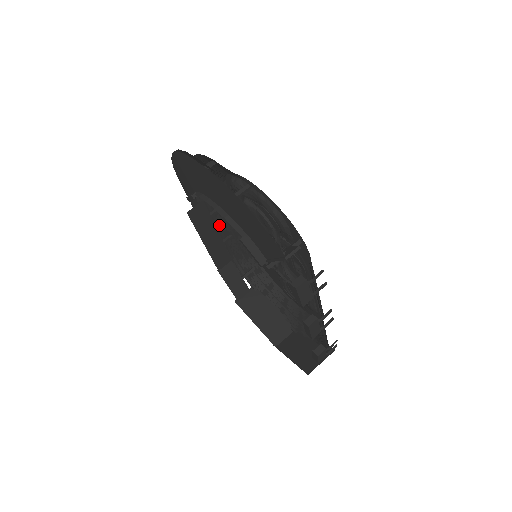
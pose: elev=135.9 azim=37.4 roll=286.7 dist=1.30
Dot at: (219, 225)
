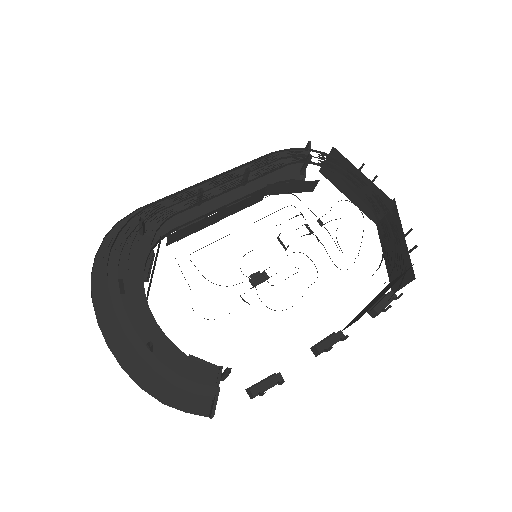
Dot at: occluded
